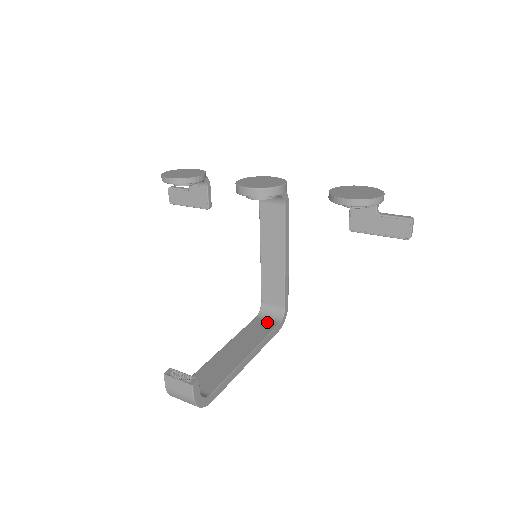
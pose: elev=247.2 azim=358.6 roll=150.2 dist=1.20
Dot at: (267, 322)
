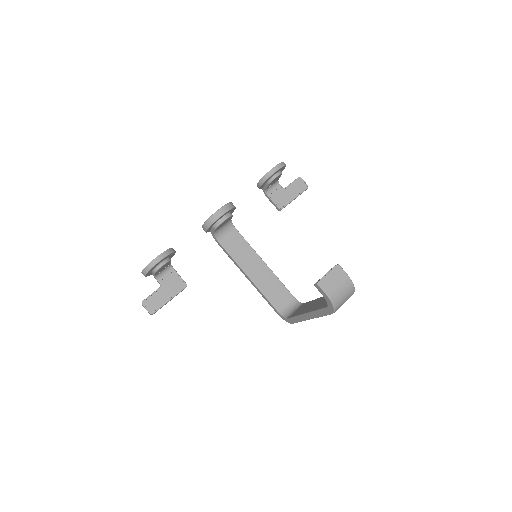
Dot at: (298, 309)
